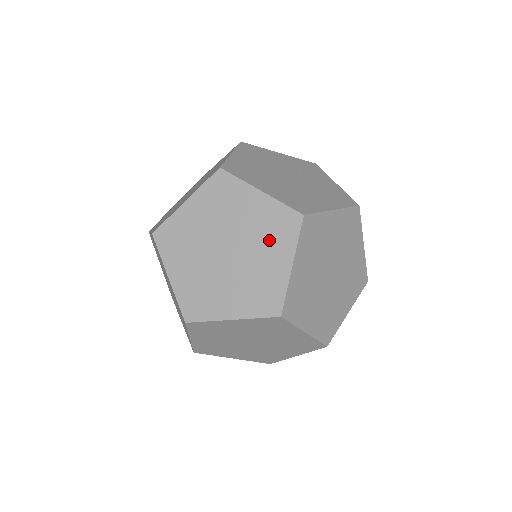
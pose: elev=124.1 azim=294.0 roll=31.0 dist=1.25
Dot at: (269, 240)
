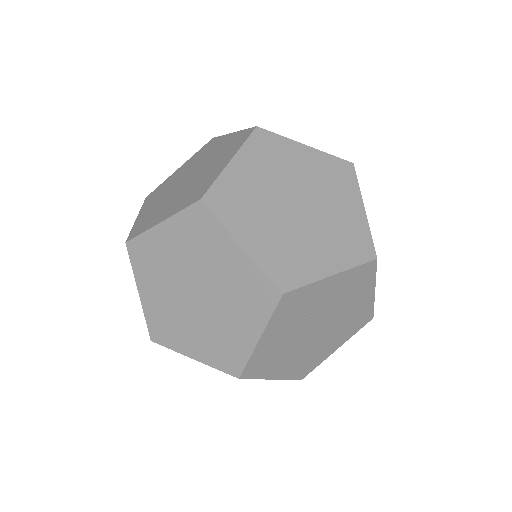
Dot at: (207, 153)
